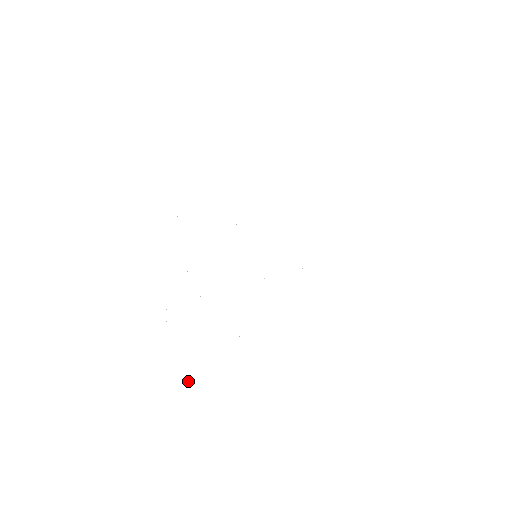
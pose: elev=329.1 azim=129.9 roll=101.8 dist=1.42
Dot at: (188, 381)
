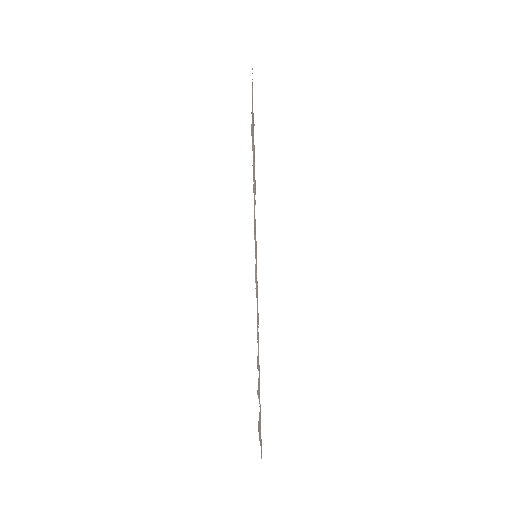
Dot at: occluded
